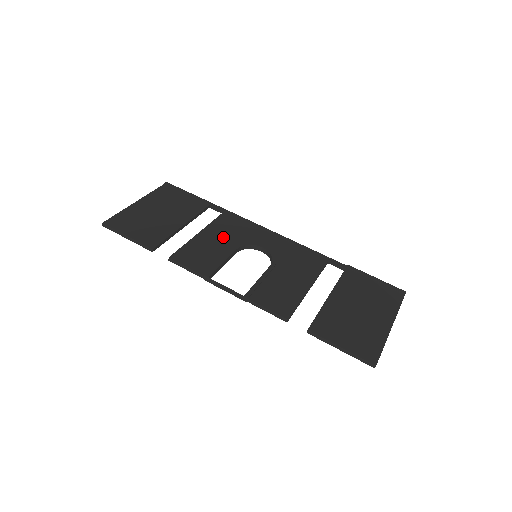
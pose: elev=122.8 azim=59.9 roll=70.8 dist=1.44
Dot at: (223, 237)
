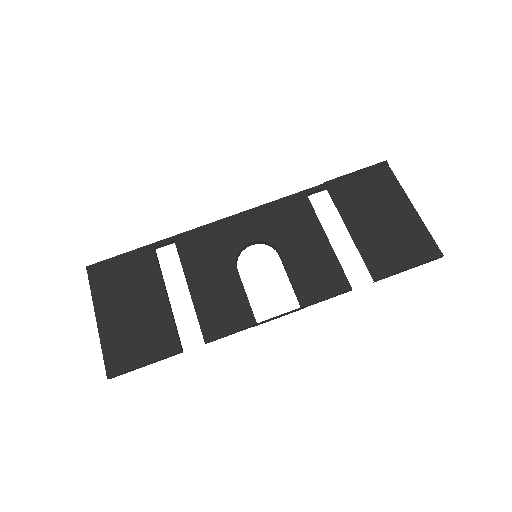
Dot at: (211, 269)
